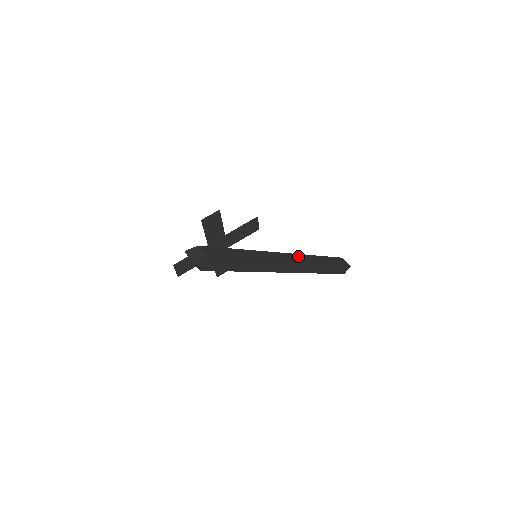
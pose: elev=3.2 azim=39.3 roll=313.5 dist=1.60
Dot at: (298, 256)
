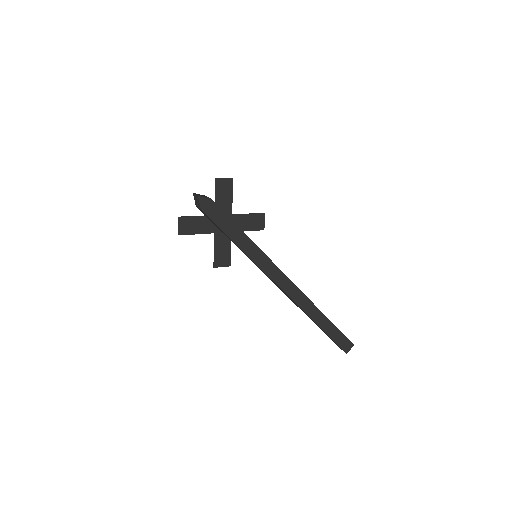
Dot at: occluded
